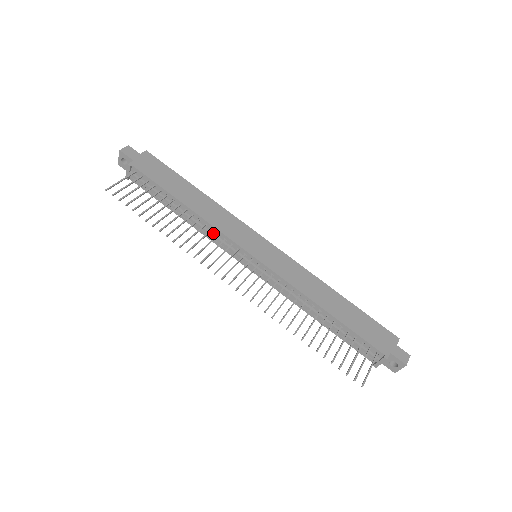
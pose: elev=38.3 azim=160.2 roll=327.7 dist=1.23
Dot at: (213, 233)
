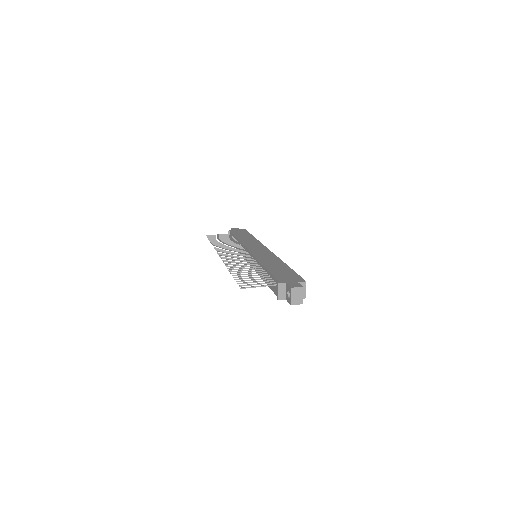
Dot at: occluded
